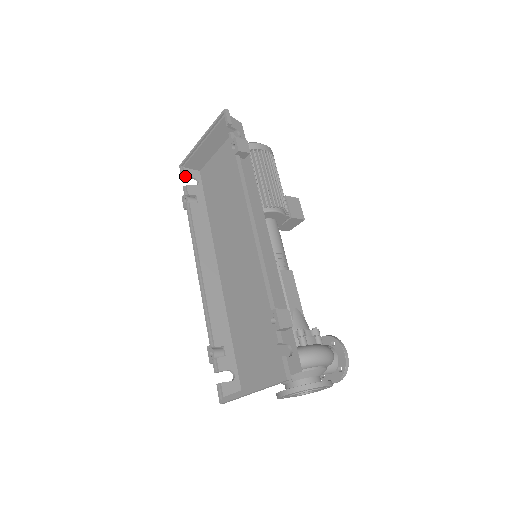
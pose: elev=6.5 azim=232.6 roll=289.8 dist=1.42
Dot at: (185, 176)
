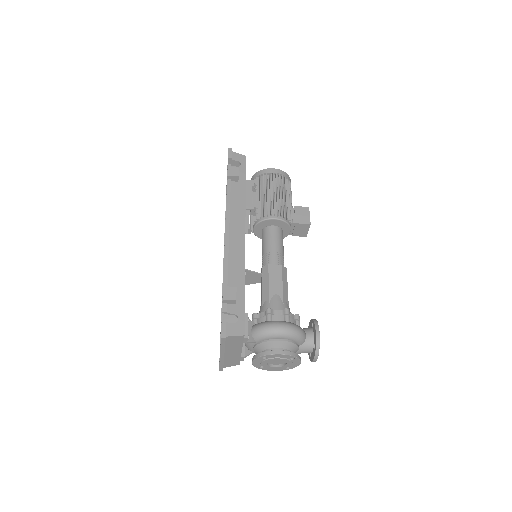
Dot at: occluded
